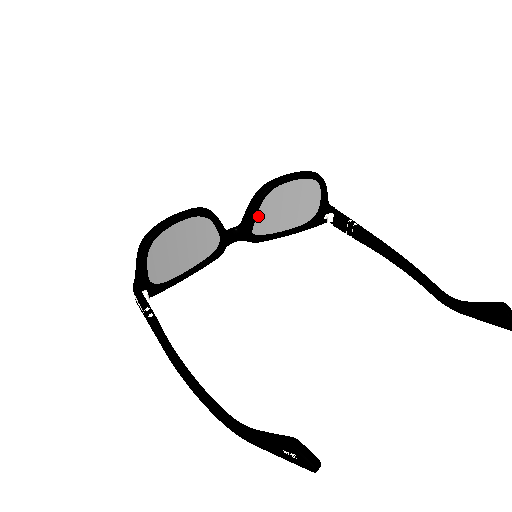
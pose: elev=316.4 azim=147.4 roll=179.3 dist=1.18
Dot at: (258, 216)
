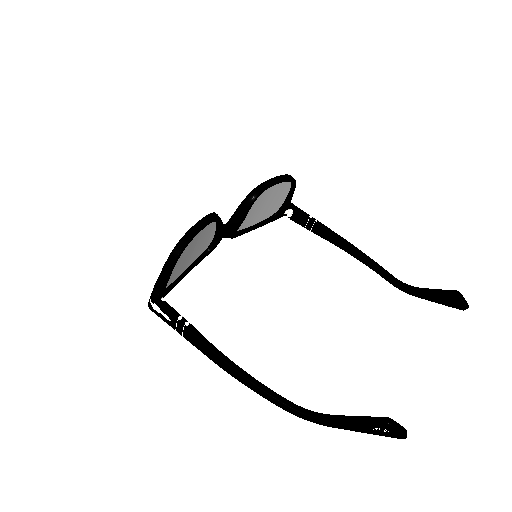
Dot at: occluded
